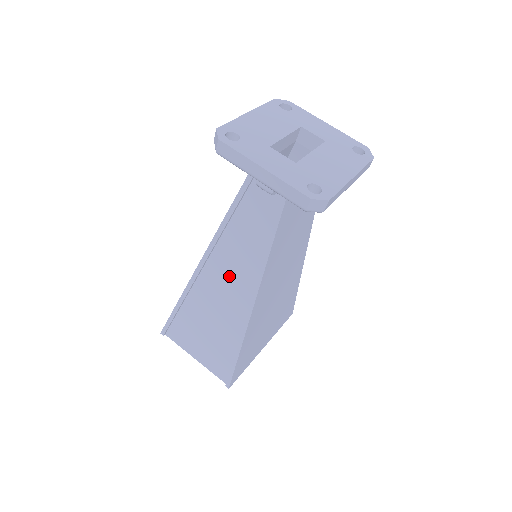
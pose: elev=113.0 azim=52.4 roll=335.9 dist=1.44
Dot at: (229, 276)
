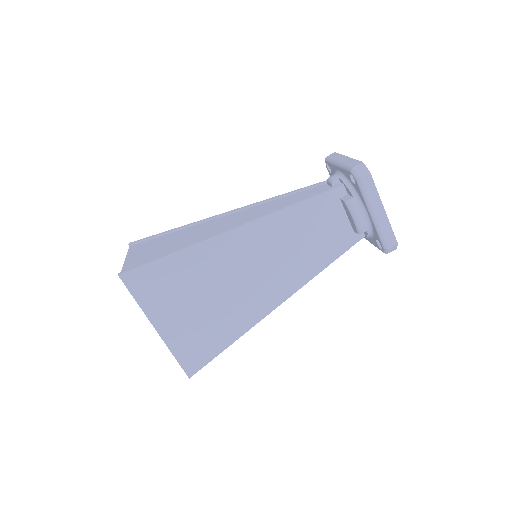
Dot at: (242, 217)
